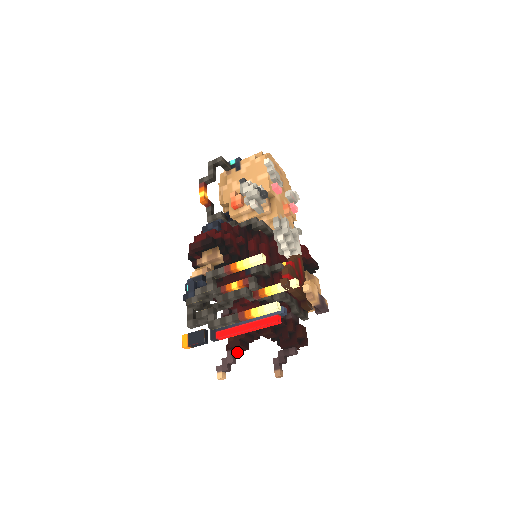
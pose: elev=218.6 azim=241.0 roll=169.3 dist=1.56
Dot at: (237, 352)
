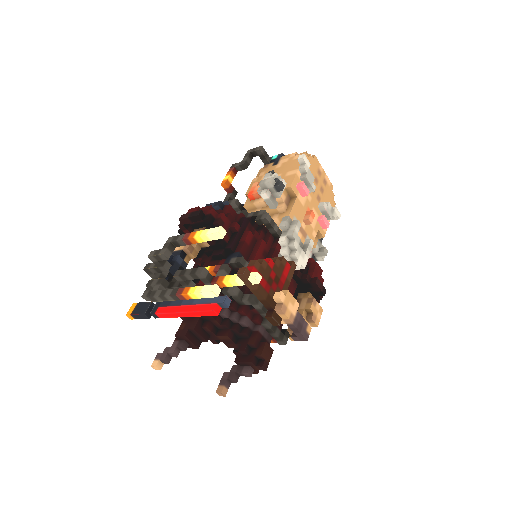
Dot at: (182, 344)
